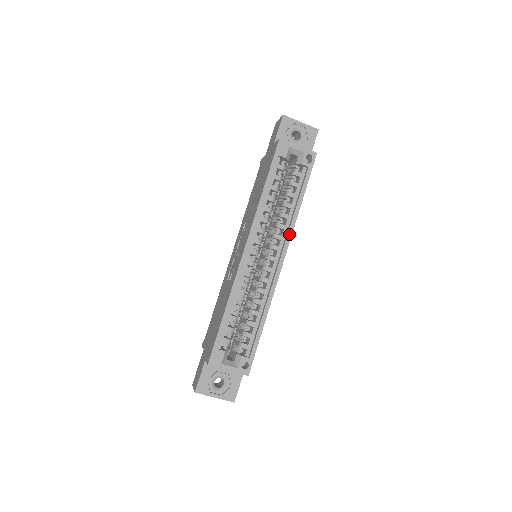
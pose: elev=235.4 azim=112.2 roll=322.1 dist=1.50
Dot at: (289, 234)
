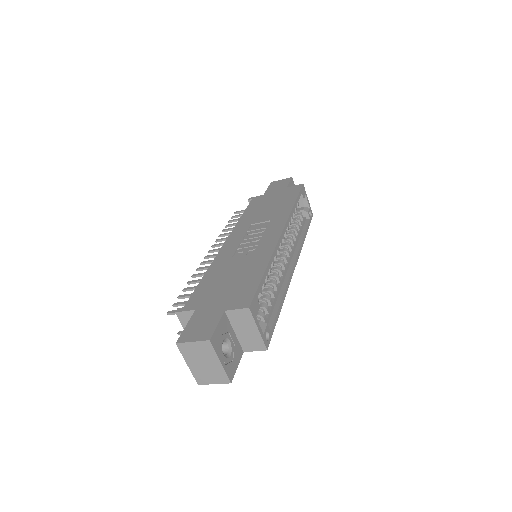
Dot at: (299, 251)
